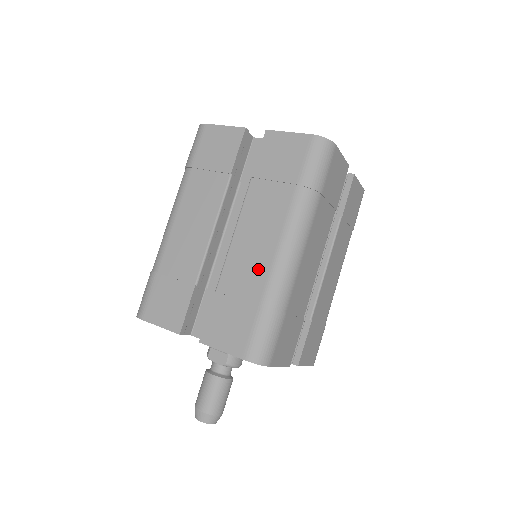
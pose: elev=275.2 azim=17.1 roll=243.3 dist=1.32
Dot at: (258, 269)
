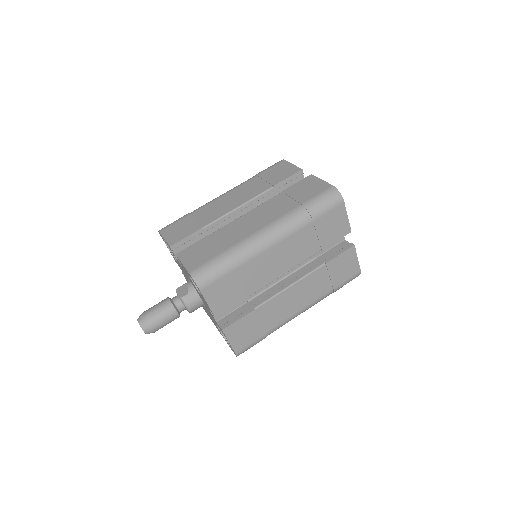
Dot at: (241, 234)
